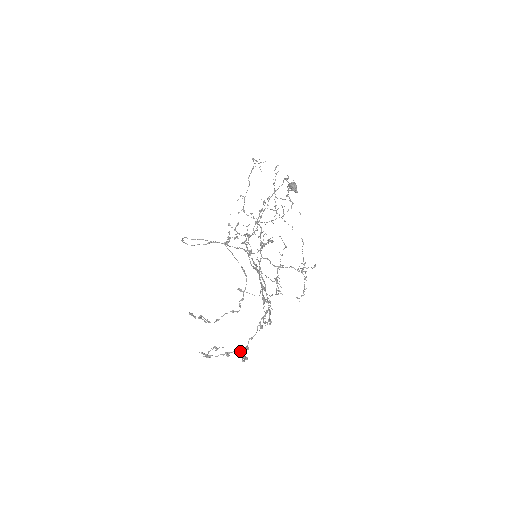
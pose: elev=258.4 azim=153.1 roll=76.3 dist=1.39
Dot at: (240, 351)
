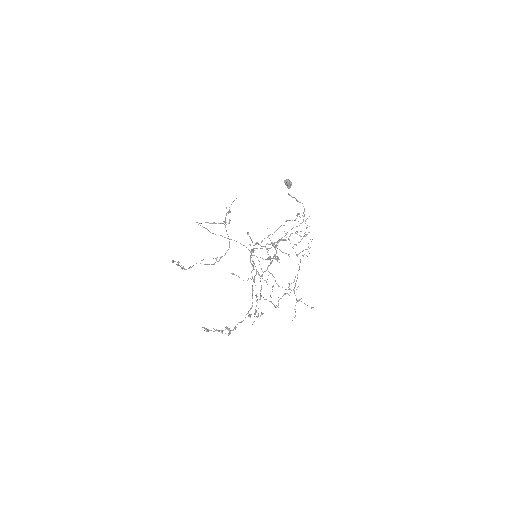
Dot at: occluded
